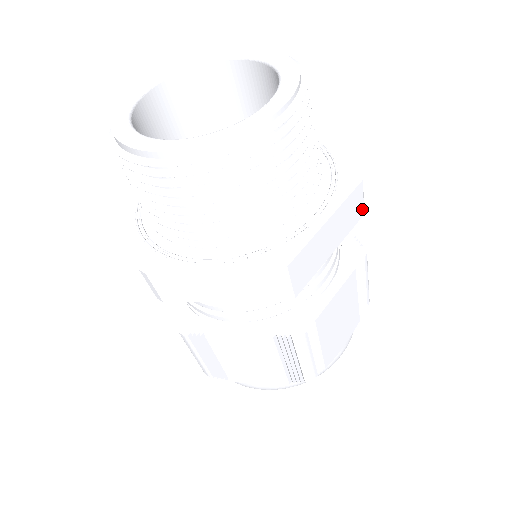
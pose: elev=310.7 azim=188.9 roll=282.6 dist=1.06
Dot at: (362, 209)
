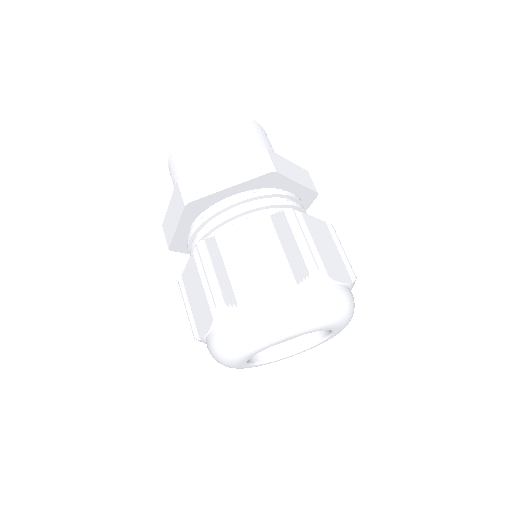
Dot at: (267, 168)
